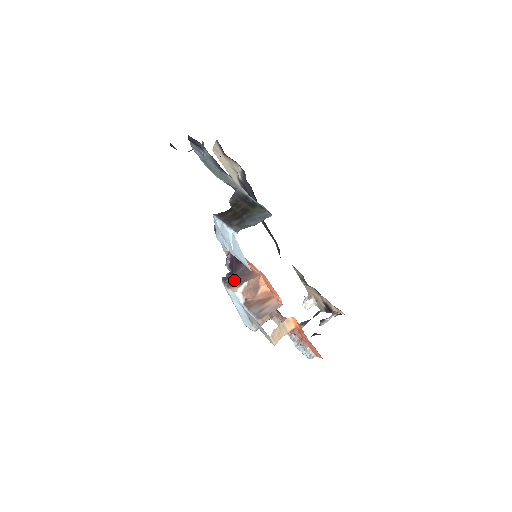
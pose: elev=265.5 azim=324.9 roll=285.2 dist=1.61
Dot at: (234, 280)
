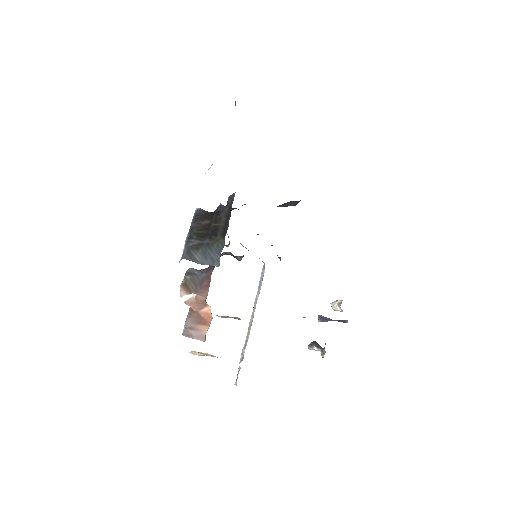
Dot at: (191, 282)
